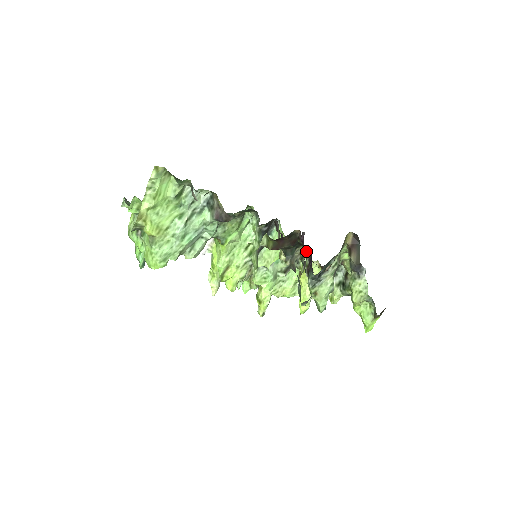
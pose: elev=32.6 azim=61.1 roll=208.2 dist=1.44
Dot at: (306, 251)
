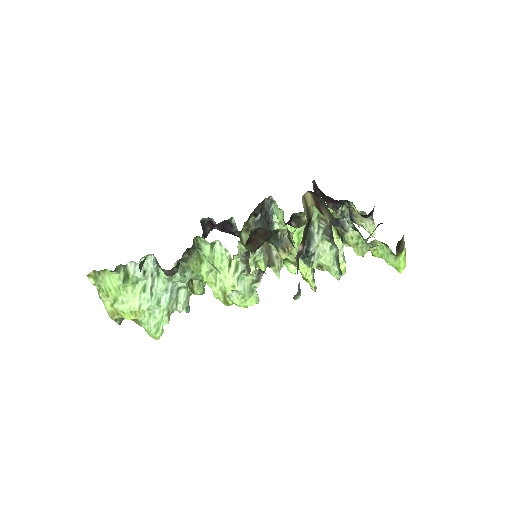
Dot at: occluded
